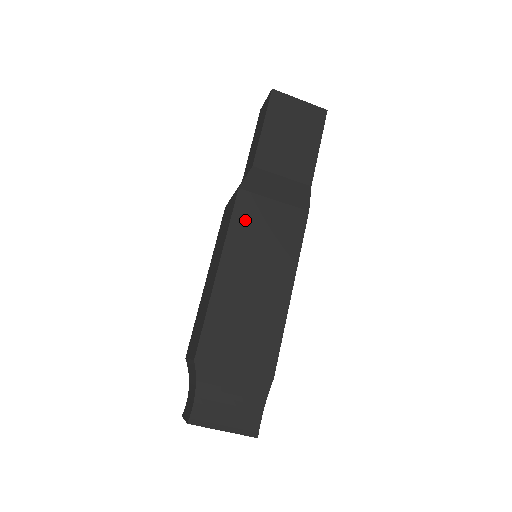
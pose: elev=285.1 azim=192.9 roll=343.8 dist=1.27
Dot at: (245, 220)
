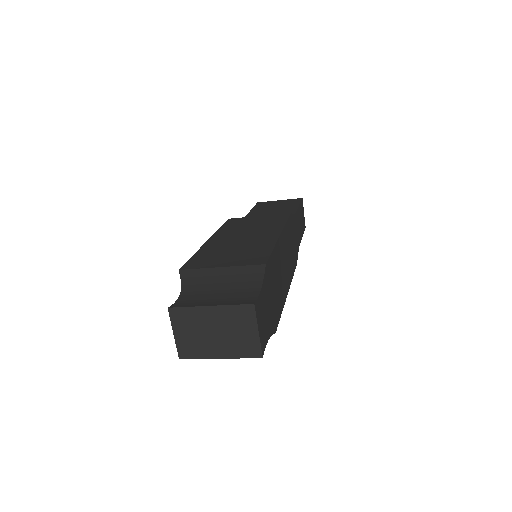
Dot at: (234, 224)
